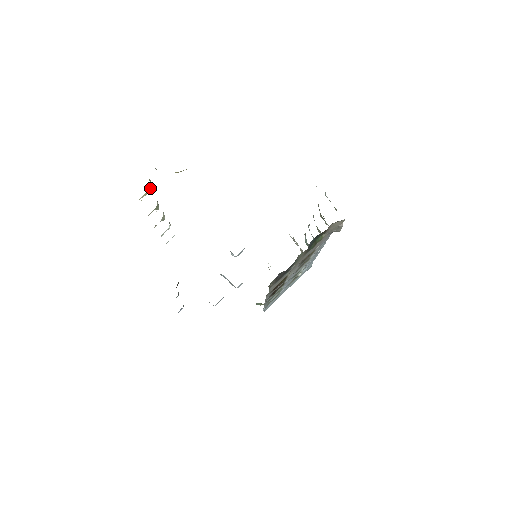
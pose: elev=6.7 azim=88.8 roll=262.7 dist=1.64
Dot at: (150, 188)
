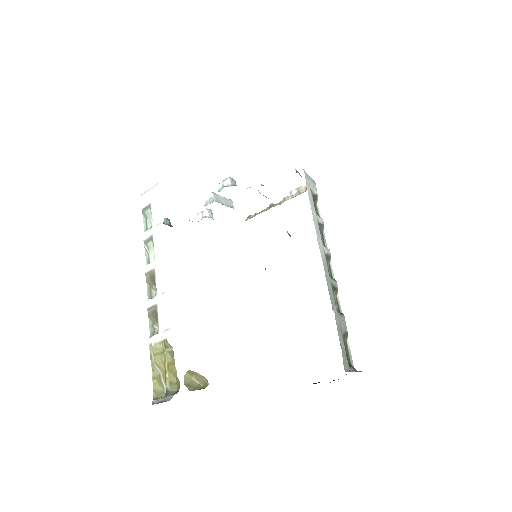
Dot at: (162, 364)
